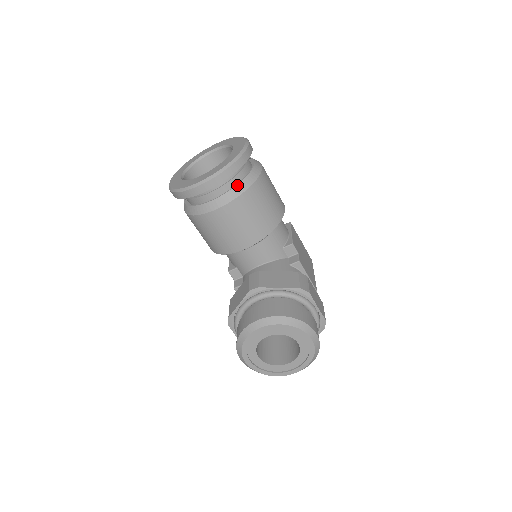
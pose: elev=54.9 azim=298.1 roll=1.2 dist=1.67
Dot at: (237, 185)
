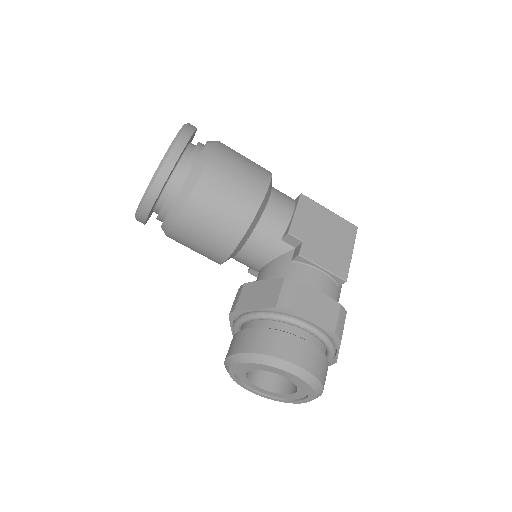
Dot at: (176, 197)
